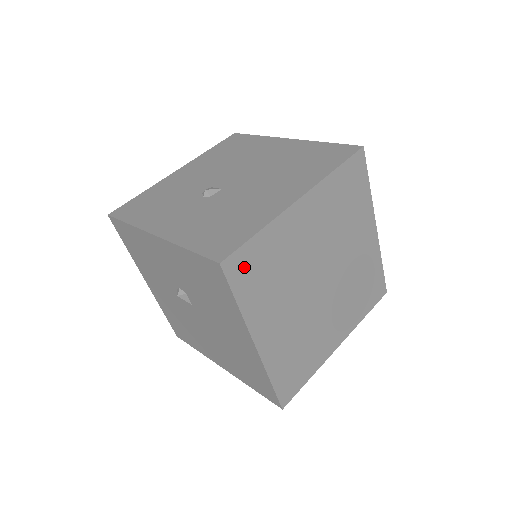
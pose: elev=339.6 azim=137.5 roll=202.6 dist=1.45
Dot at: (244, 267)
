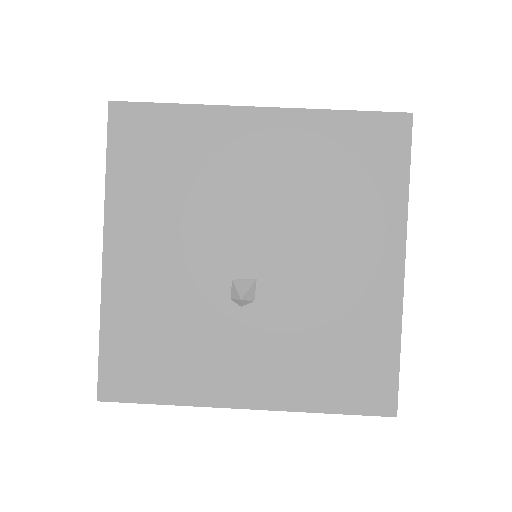
Dot at: occluded
